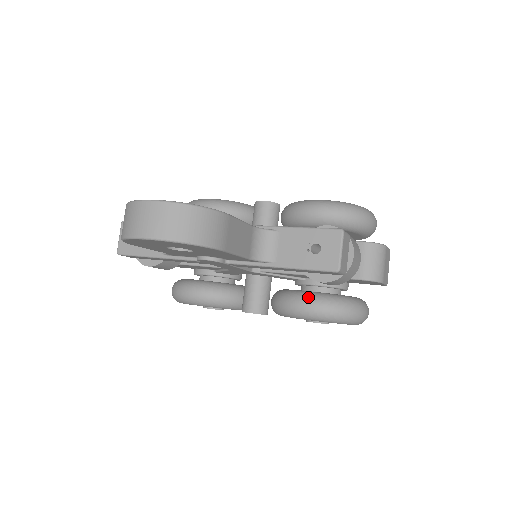
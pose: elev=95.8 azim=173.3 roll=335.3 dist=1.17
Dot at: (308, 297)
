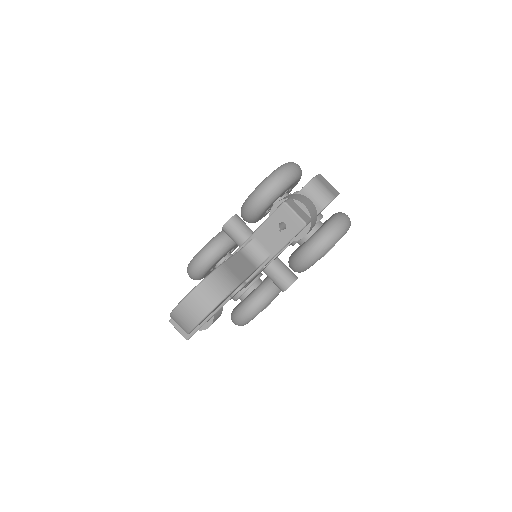
Dot at: (307, 247)
